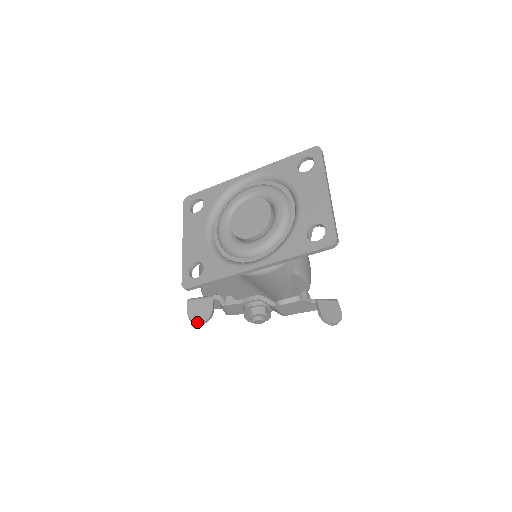
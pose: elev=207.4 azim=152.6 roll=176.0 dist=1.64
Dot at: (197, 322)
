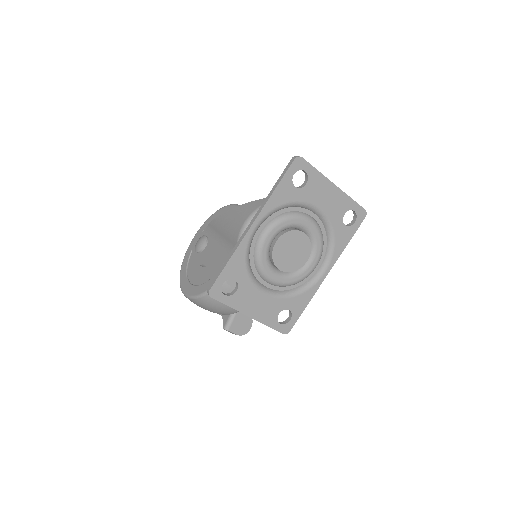
Dot at: (249, 330)
